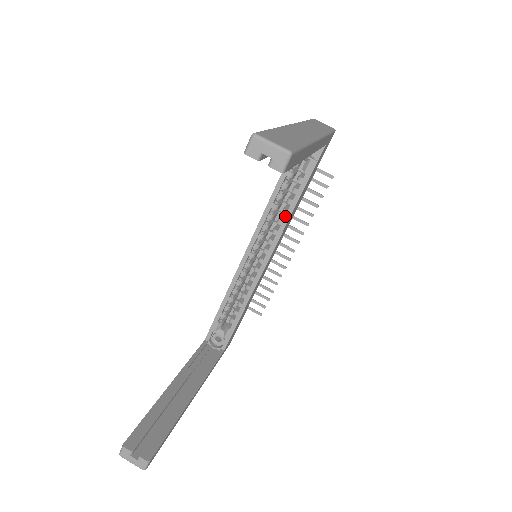
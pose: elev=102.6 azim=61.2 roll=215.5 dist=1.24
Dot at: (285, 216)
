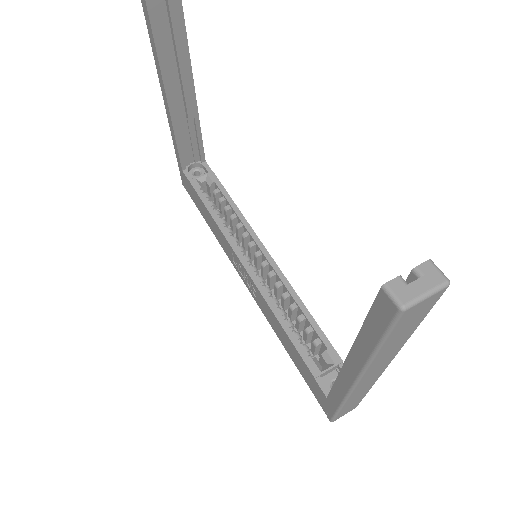
Dot at: (237, 216)
